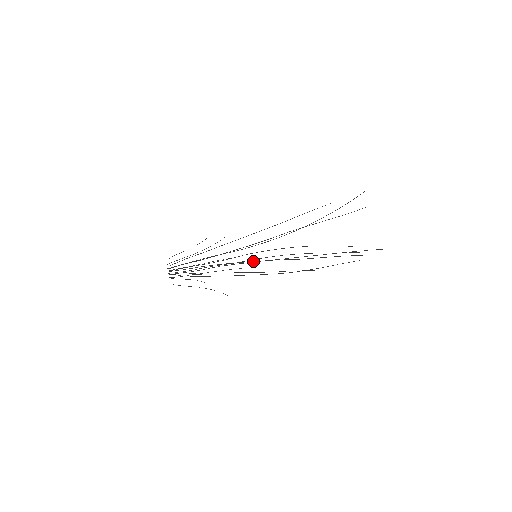
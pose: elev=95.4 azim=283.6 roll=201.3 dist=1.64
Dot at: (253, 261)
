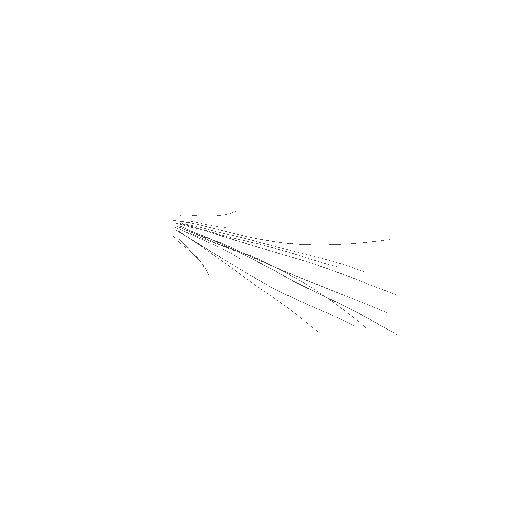
Dot at: occluded
